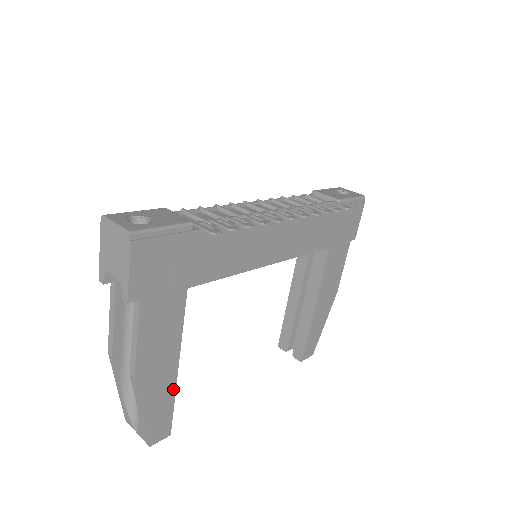
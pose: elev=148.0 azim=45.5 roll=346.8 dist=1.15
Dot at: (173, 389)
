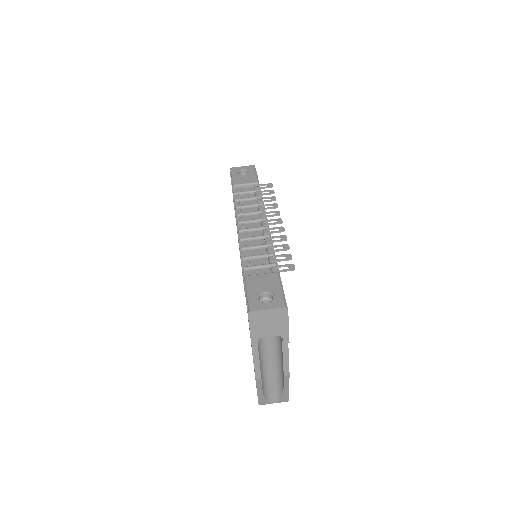
Dot at: occluded
